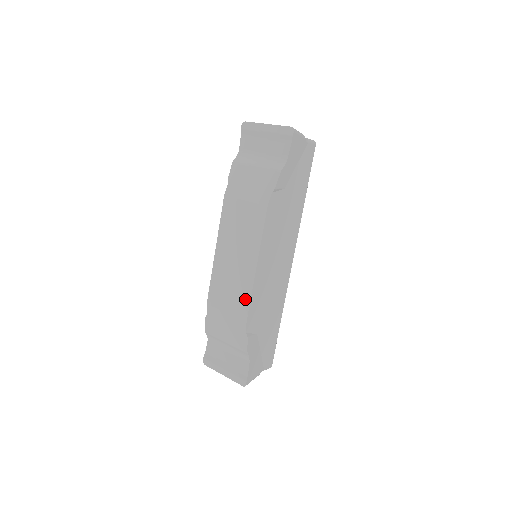
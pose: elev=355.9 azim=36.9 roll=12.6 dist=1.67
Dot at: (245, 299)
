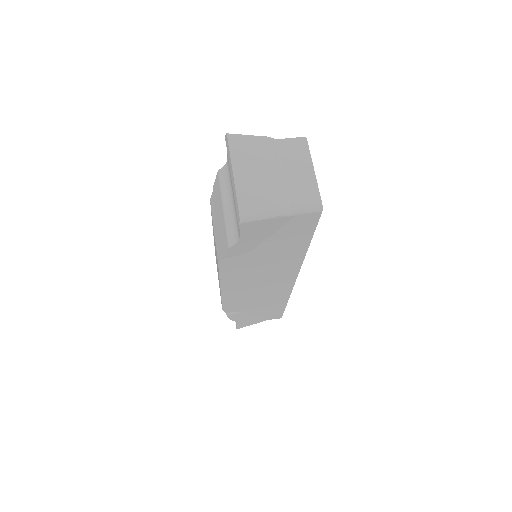
Dot at: occluded
